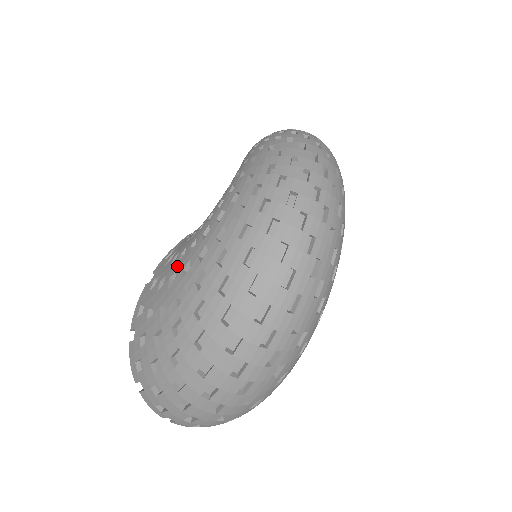
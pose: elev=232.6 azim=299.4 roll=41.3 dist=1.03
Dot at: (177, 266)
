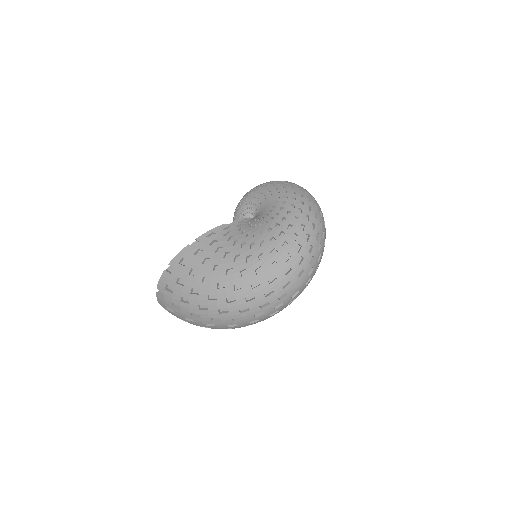
Dot at: (222, 262)
